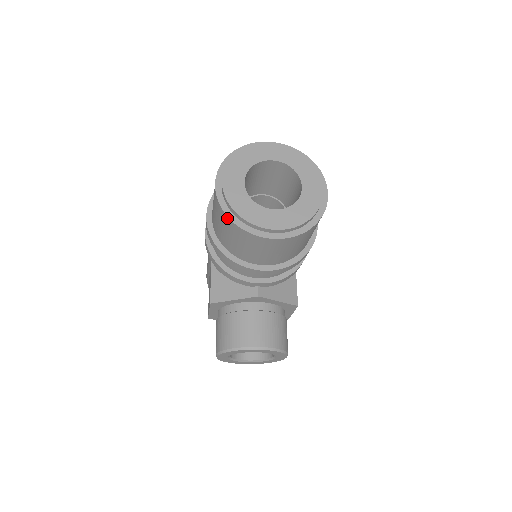
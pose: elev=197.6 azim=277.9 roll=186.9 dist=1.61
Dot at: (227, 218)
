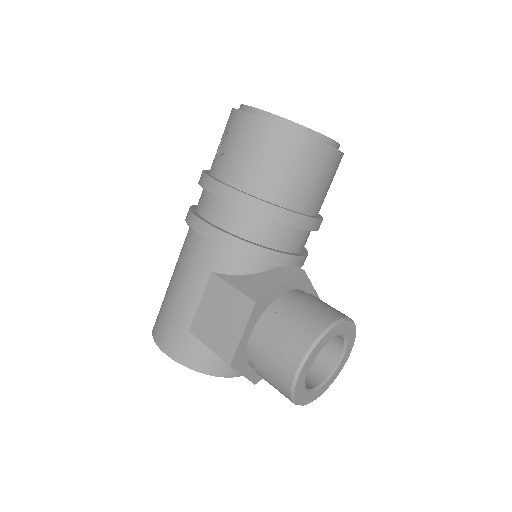
Dot at: (289, 132)
